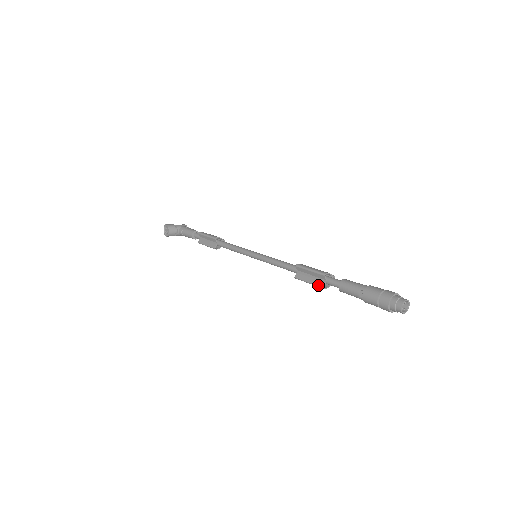
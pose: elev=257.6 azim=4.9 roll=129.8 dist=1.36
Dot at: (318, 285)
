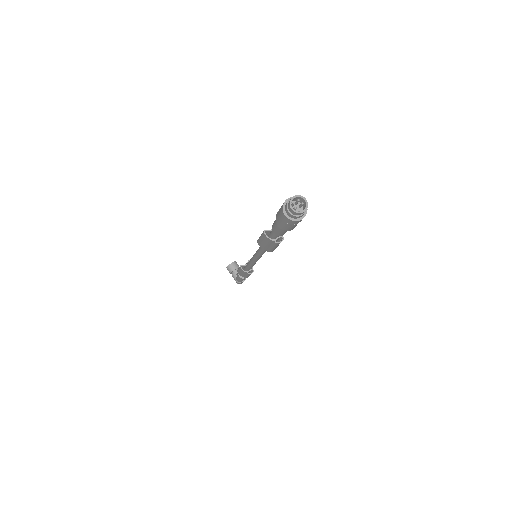
Dot at: (264, 231)
